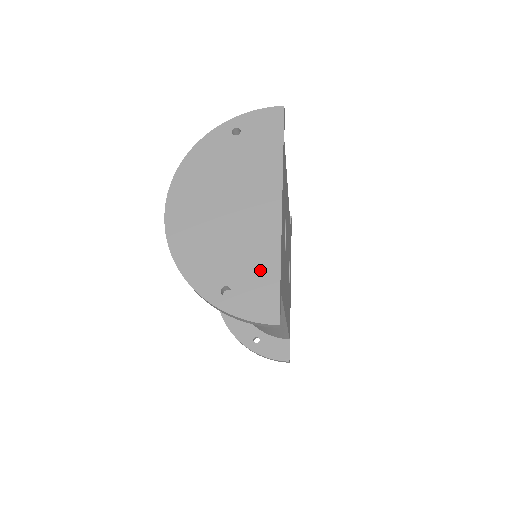
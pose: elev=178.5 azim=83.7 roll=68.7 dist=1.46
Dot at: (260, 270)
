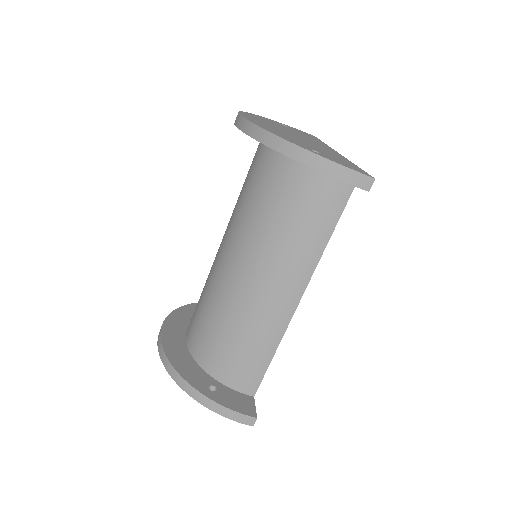
Dot at: (340, 159)
